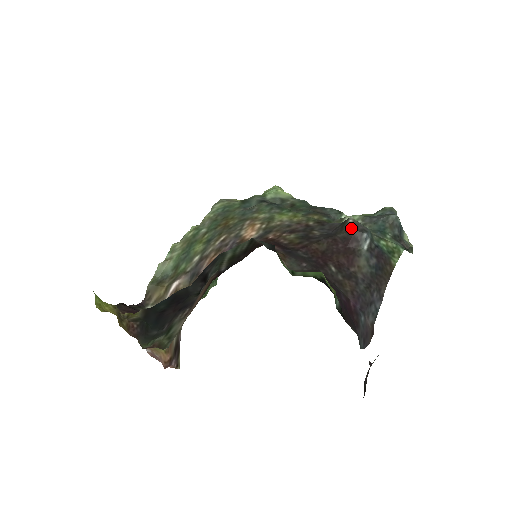
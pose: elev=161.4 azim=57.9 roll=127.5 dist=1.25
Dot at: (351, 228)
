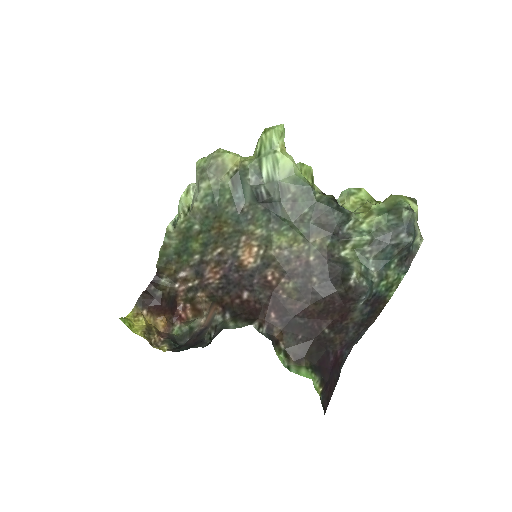
Dot at: (350, 290)
